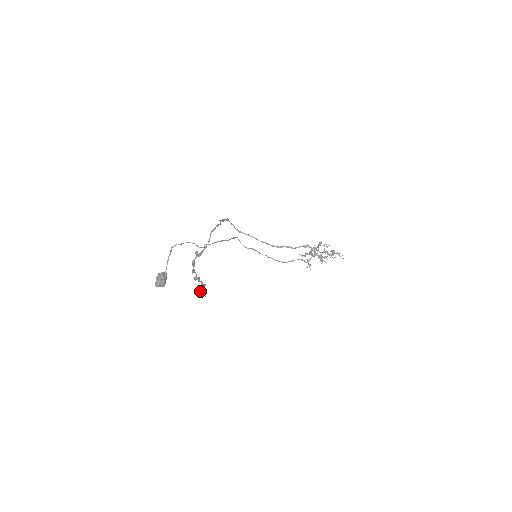
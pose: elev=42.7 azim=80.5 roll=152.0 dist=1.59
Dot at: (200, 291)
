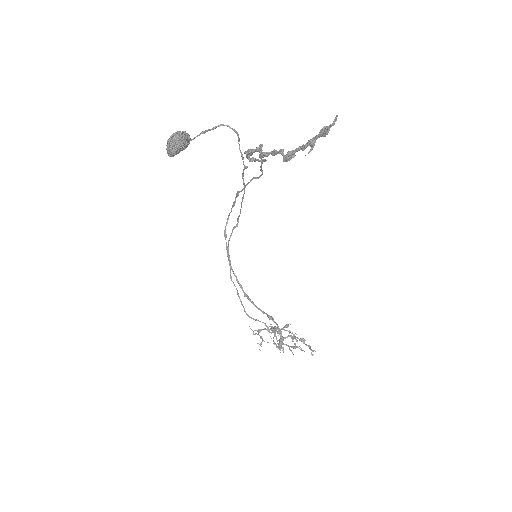
Dot at: (324, 128)
